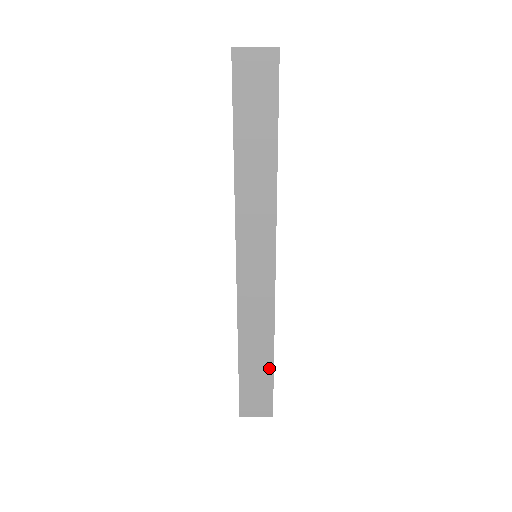
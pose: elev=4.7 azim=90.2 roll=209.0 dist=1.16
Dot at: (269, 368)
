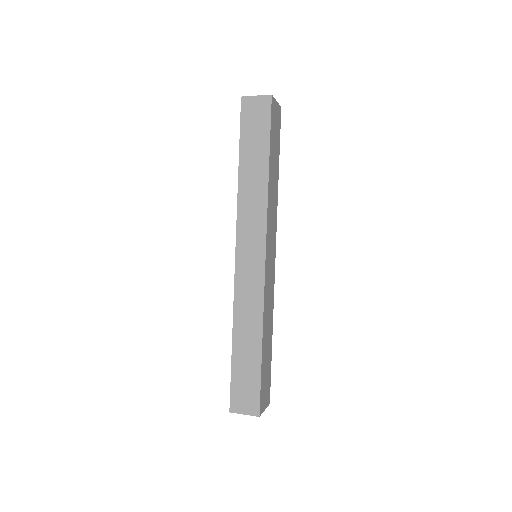
Dot at: (258, 358)
